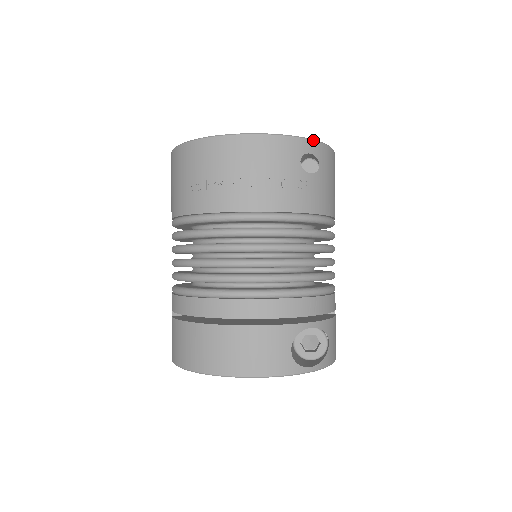
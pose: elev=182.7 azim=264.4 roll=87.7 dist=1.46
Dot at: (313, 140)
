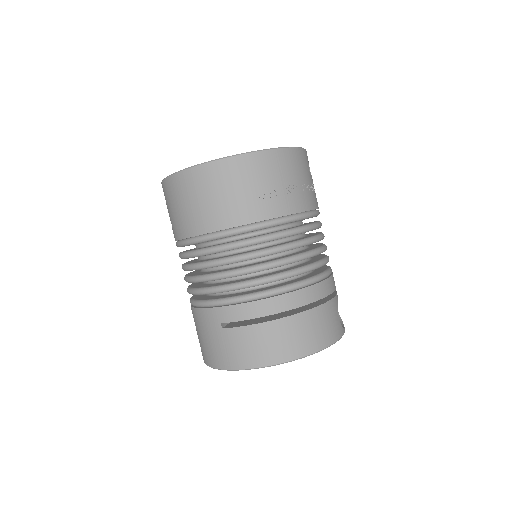
Dot at: occluded
